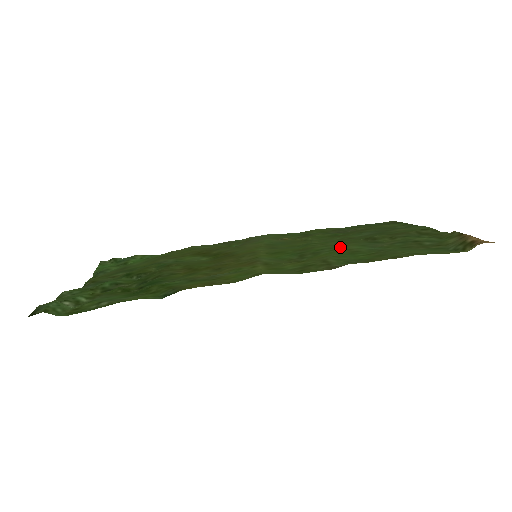
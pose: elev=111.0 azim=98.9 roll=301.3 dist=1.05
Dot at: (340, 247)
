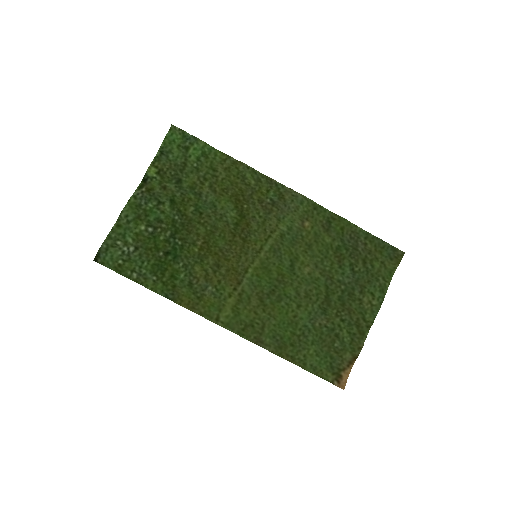
Dot at: (295, 306)
